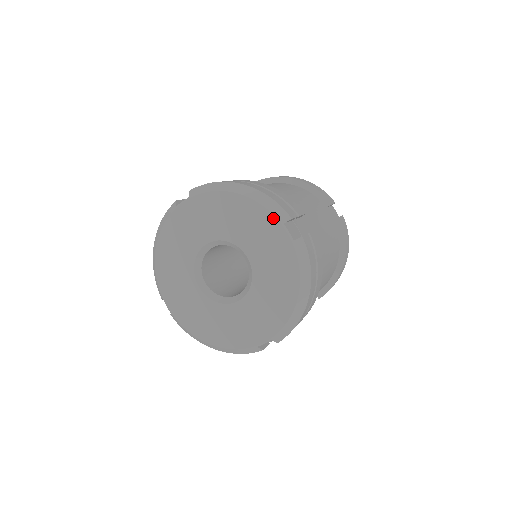
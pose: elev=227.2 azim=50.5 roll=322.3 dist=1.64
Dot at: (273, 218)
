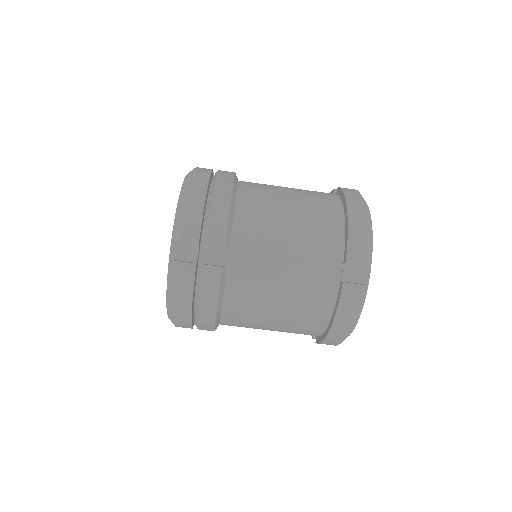
Dot at: (173, 230)
